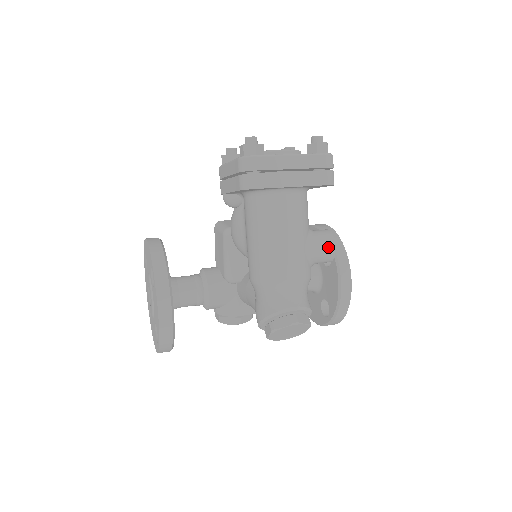
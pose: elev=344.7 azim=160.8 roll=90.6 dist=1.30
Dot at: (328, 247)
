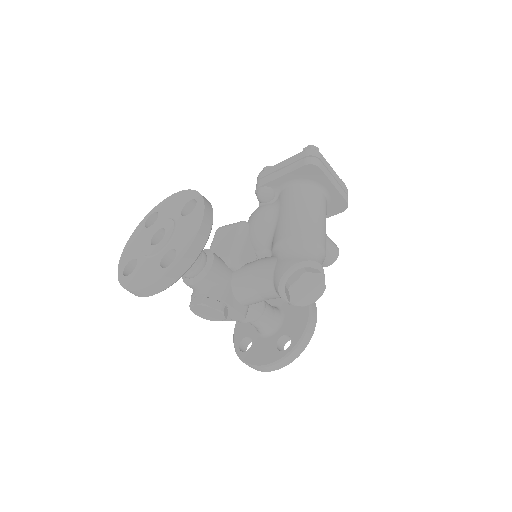
Dot at: (336, 248)
